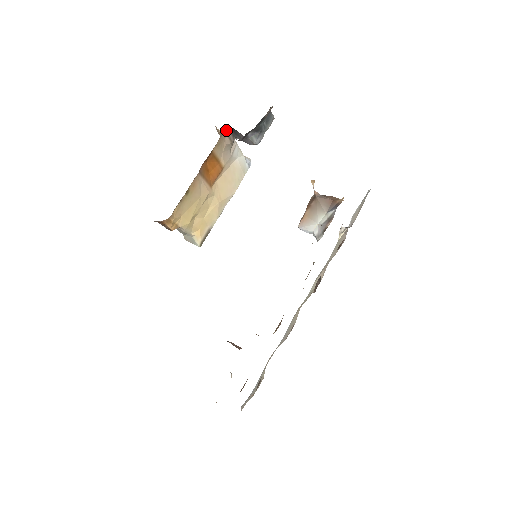
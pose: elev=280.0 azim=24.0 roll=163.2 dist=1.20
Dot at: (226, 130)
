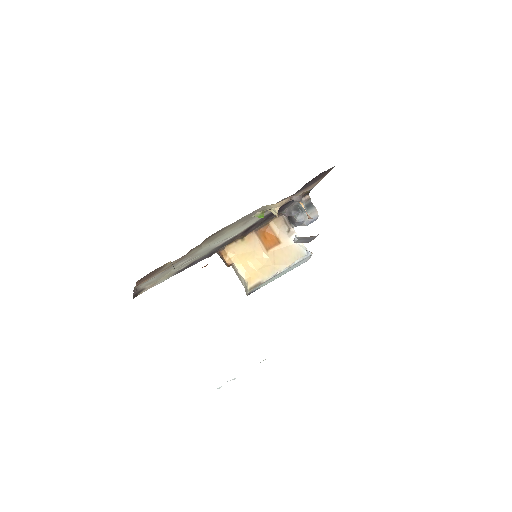
Dot at: (283, 216)
